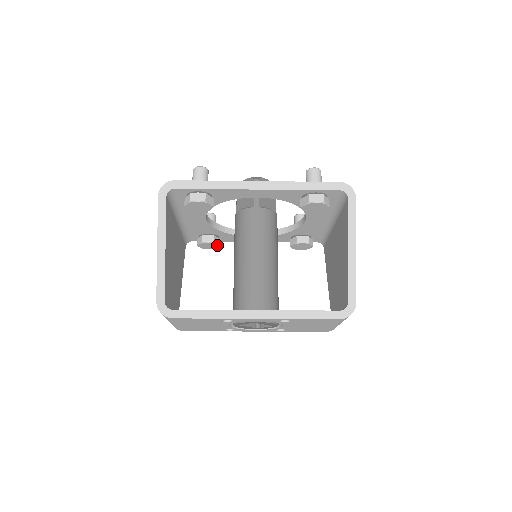
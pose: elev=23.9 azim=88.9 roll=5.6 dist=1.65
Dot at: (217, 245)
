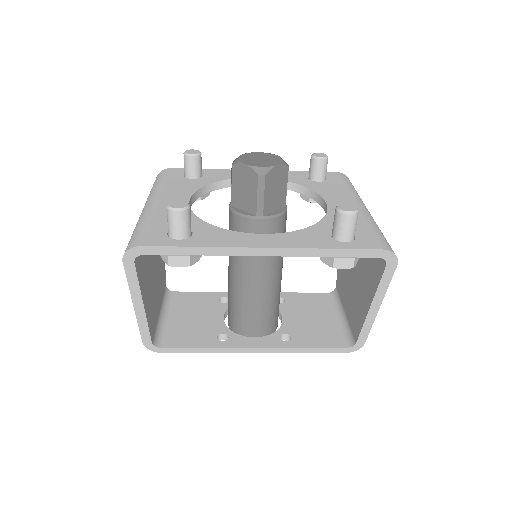
Dot at: (205, 196)
